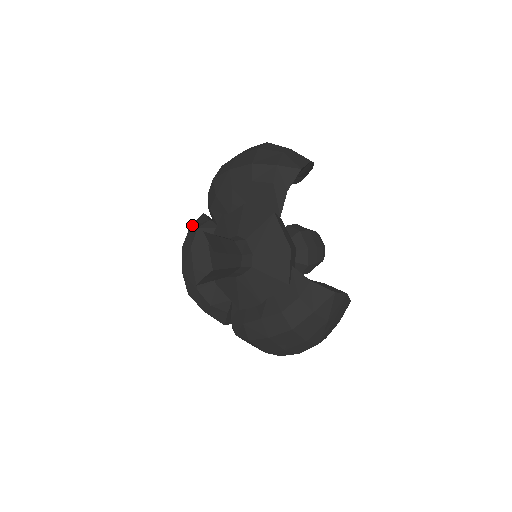
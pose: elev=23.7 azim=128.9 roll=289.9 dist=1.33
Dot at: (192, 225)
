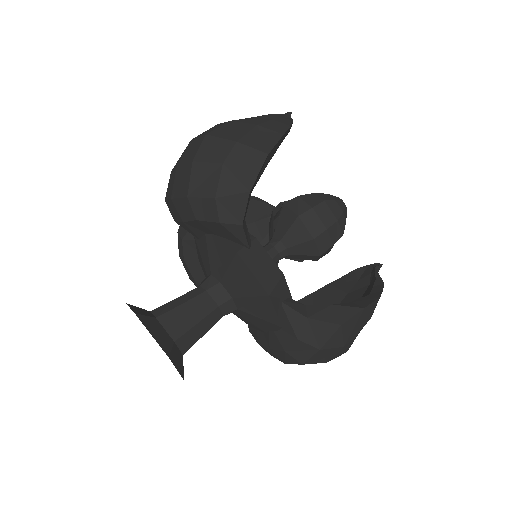
Dot at: (178, 230)
